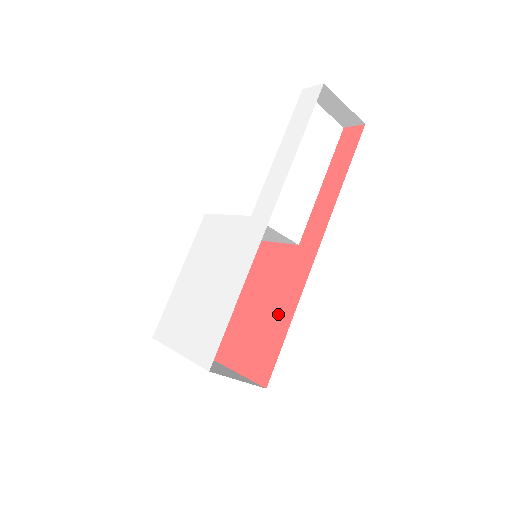
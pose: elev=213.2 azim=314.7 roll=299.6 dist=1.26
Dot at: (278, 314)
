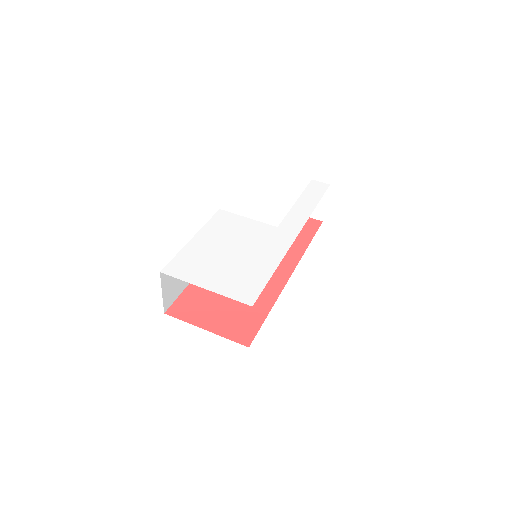
Dot at: (257, 302)
